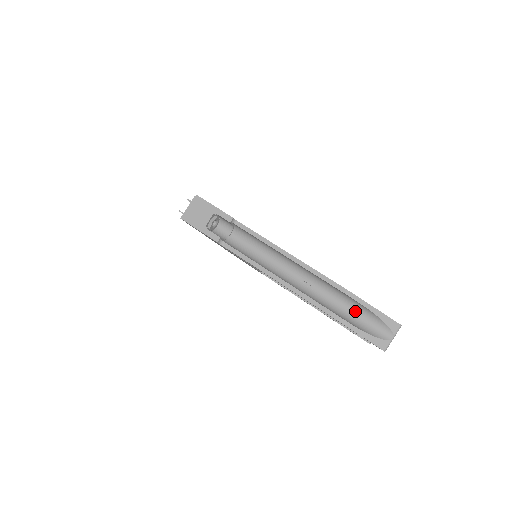
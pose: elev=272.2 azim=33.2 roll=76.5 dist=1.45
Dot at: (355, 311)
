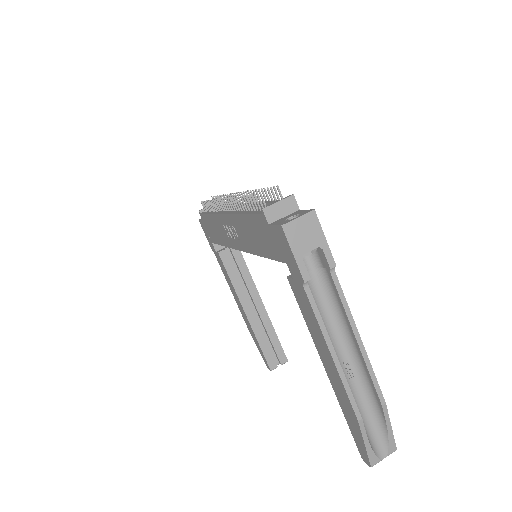
Dot at: (371, 419)
